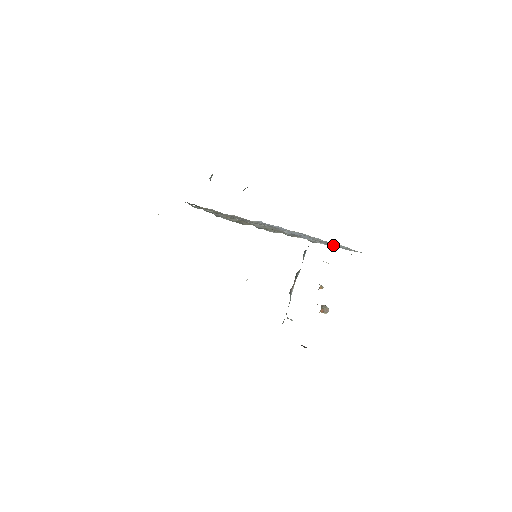
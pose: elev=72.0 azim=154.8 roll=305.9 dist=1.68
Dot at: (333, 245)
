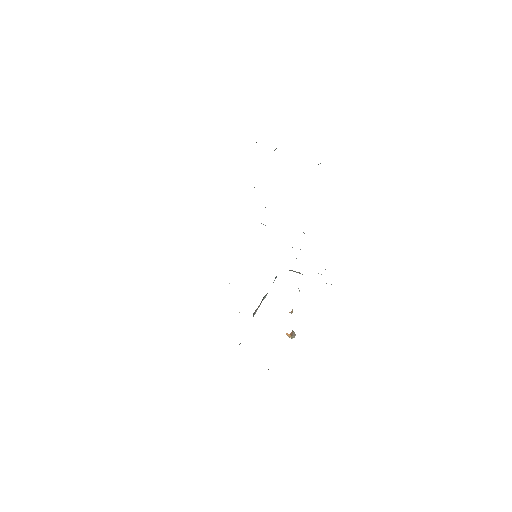
Dot at: occluded
